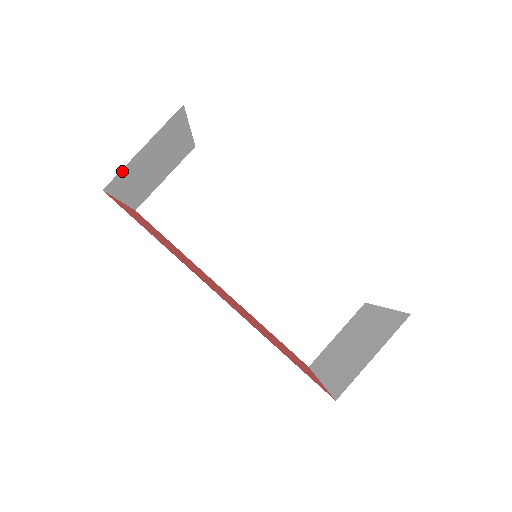
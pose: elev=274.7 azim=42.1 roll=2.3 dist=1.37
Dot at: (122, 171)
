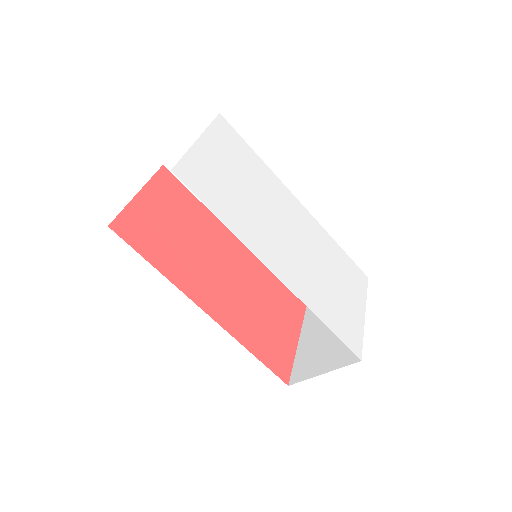
Dot at: occluded
